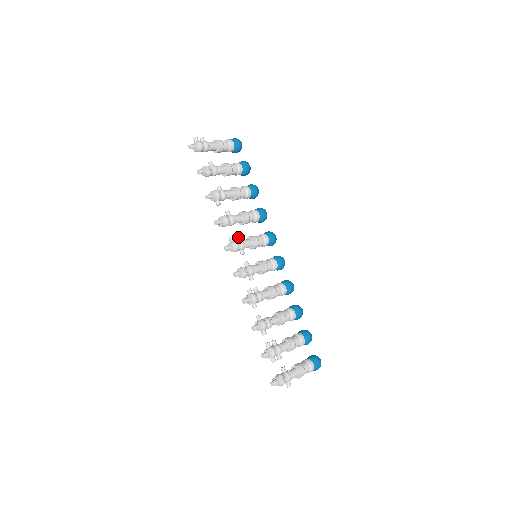
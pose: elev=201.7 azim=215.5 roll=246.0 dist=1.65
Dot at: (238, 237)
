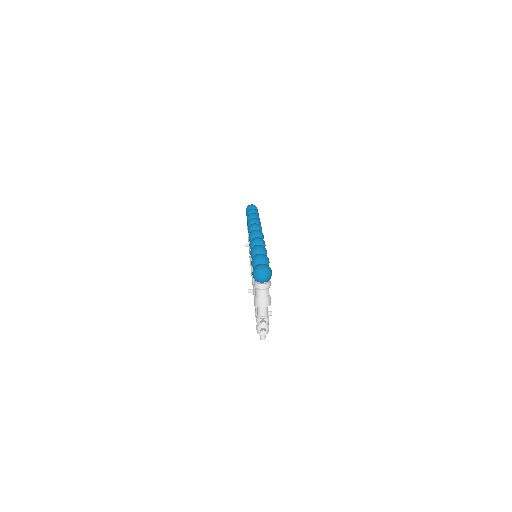
Dot at: occluded
